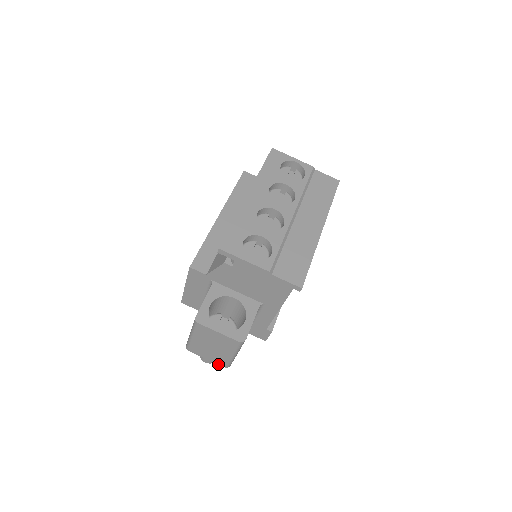
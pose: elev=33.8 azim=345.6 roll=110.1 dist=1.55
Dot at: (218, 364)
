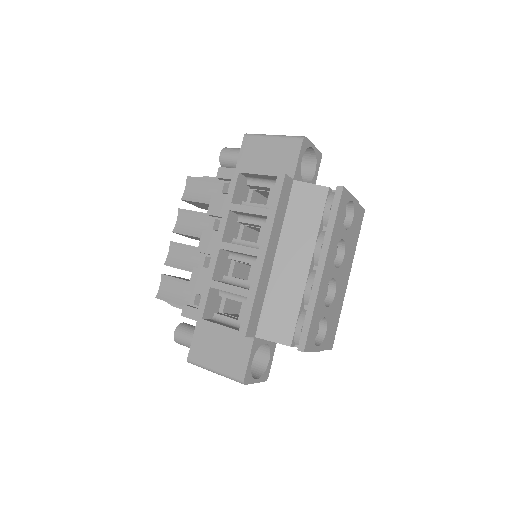
Dot at: occluded
